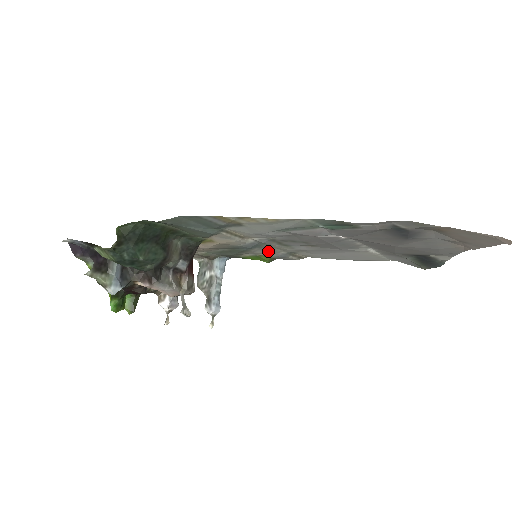
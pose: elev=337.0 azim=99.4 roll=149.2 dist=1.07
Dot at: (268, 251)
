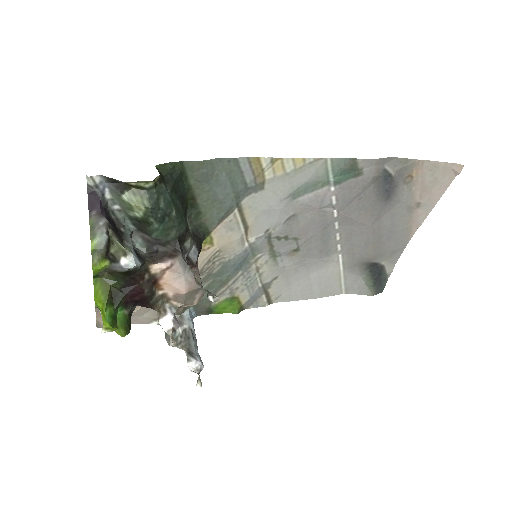
Dot at: (247, 281)
